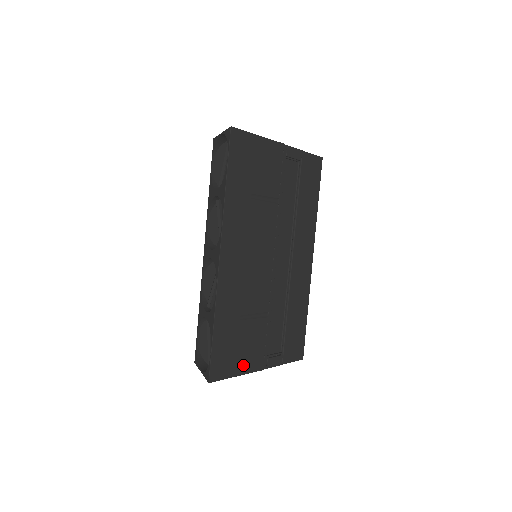
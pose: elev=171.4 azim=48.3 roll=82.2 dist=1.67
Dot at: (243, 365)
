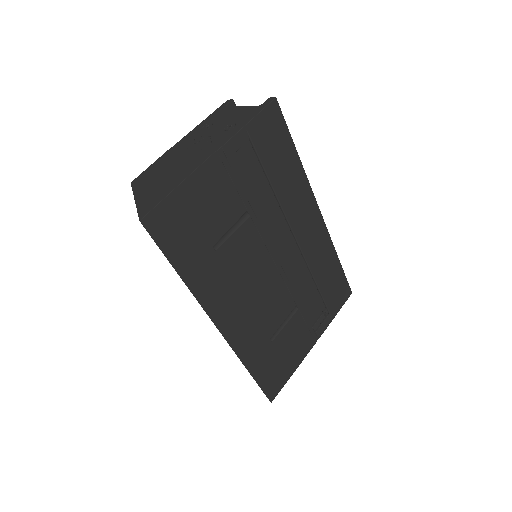
Dot at: (295, 361)
